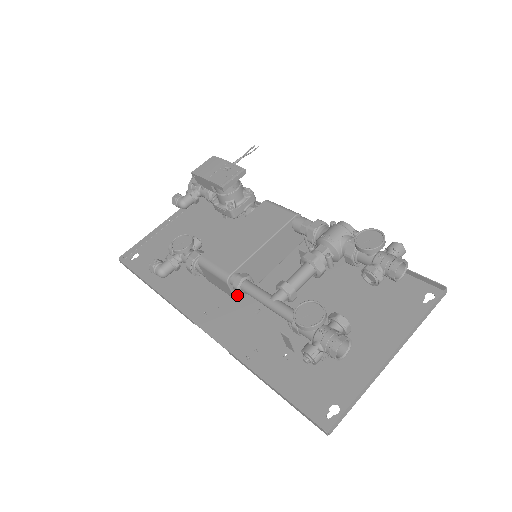
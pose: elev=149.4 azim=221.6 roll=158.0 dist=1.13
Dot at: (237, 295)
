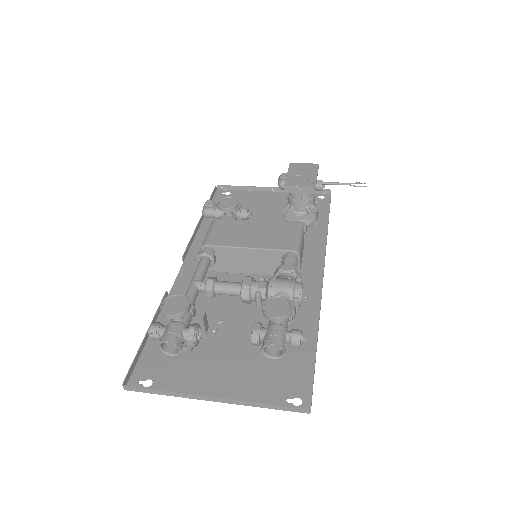
Dot at: occluded
